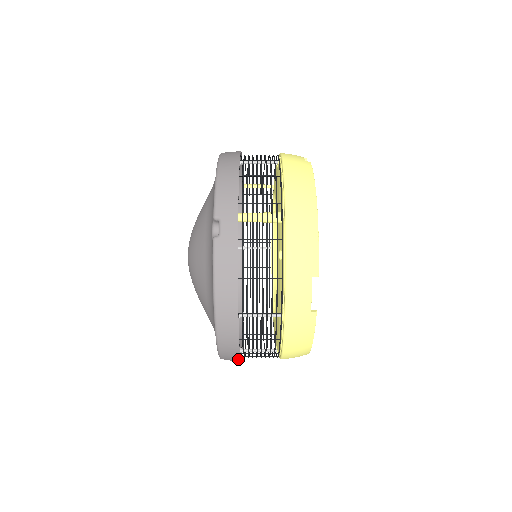
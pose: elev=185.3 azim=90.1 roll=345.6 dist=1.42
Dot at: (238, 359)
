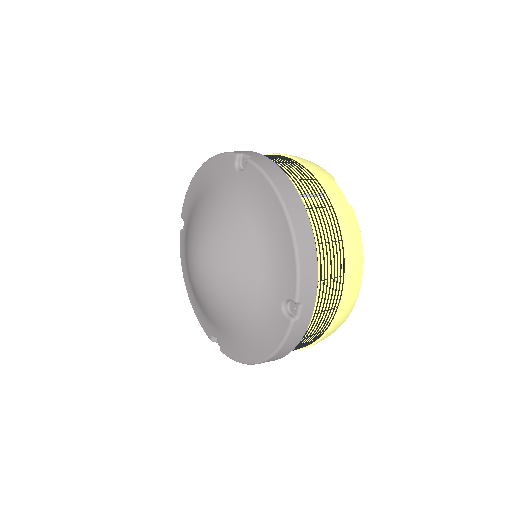
Dot at: occluded
